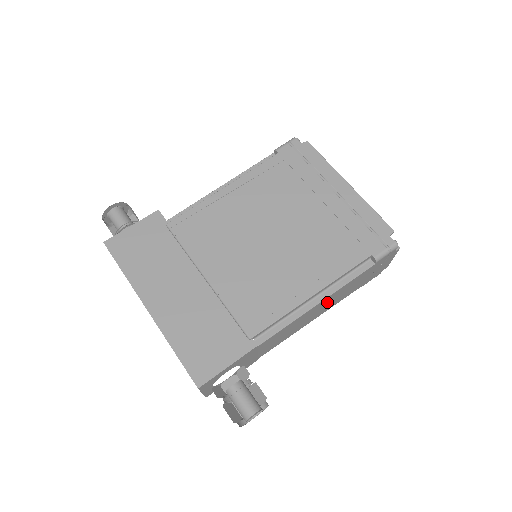
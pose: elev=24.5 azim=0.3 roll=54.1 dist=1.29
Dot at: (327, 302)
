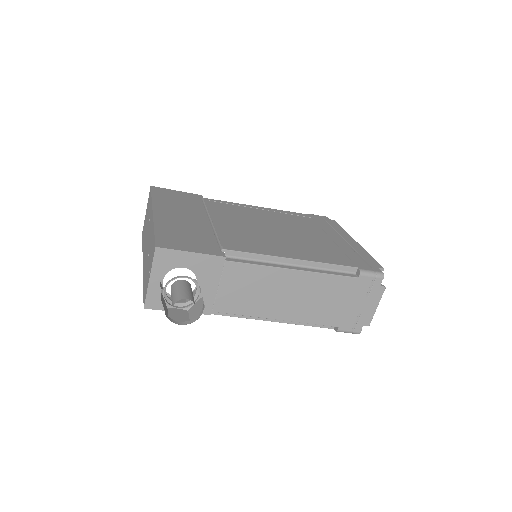
Dot at: (302, 289)
